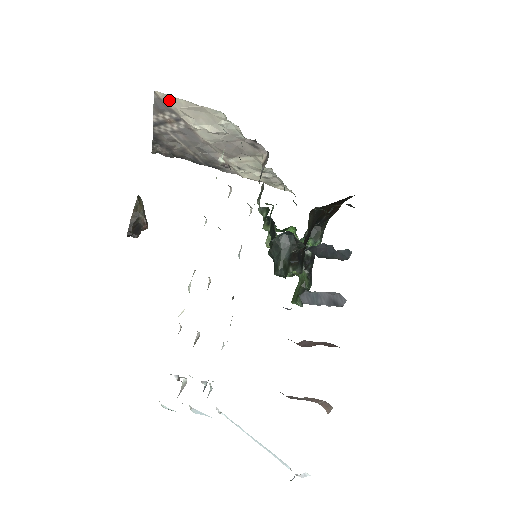
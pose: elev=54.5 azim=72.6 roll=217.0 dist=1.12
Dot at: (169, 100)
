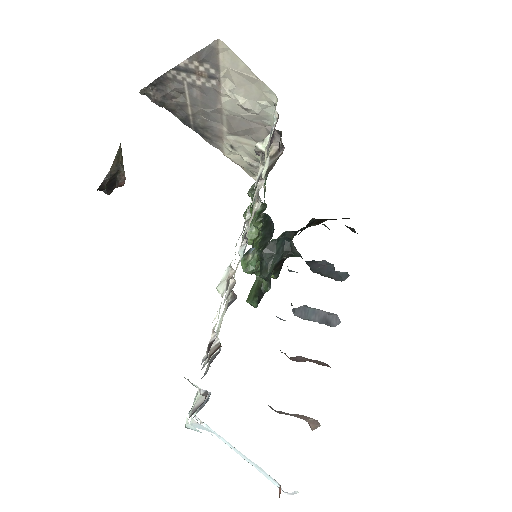
Dot at: (227, 56)
